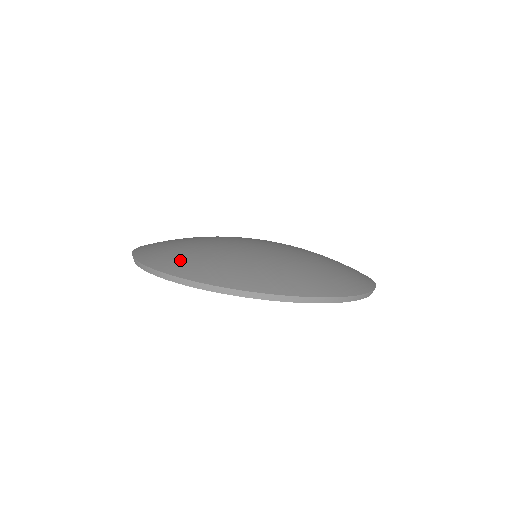
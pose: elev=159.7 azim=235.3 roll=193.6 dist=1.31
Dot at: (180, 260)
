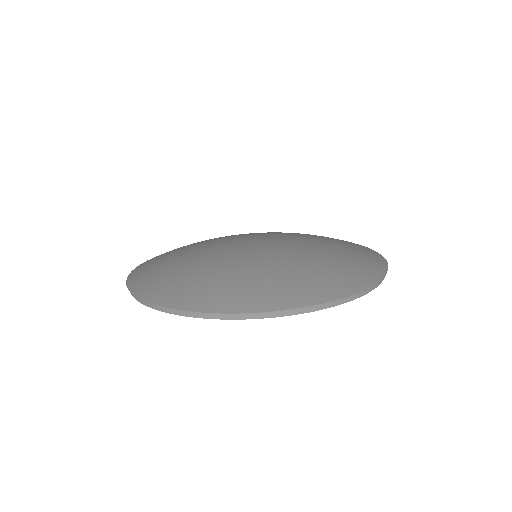
Dot at: (247, 292)
